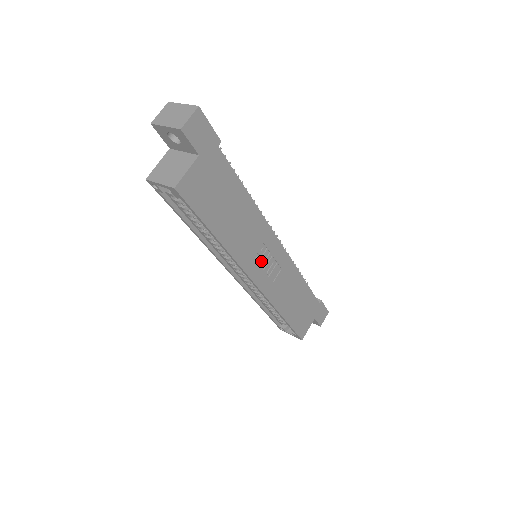
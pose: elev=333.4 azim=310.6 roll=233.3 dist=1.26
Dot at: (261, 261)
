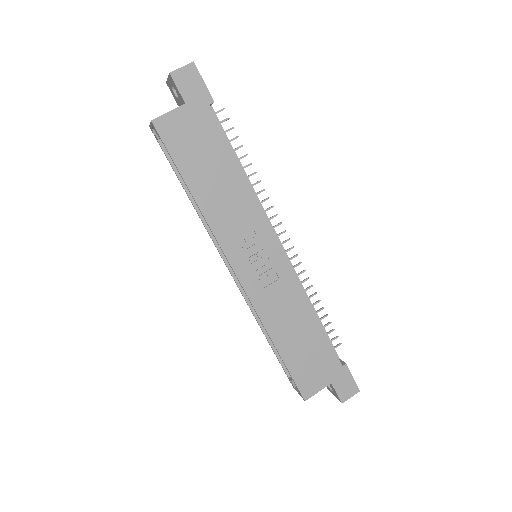
Dot at: (249, 252)
